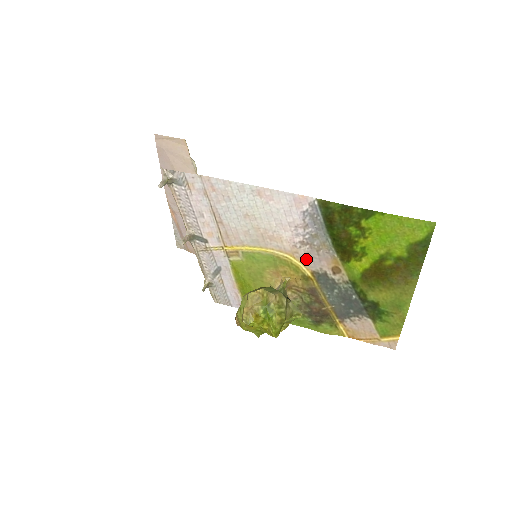
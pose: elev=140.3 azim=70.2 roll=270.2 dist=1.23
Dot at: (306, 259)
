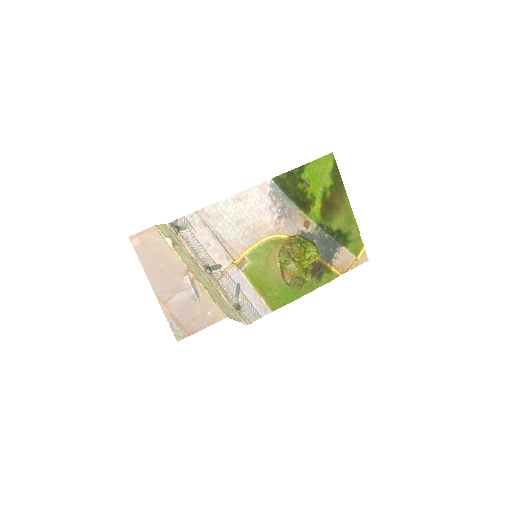
Dot at: (287, 229)
